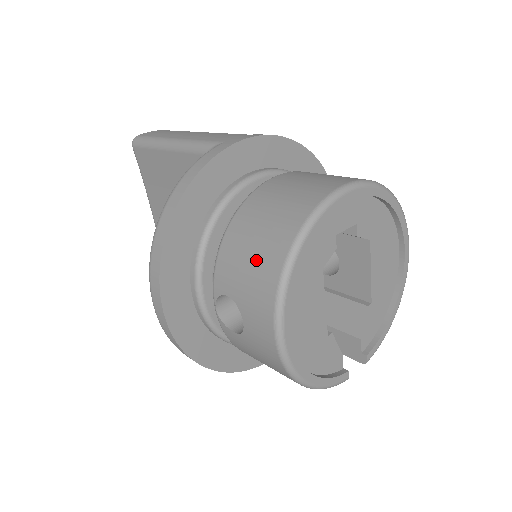
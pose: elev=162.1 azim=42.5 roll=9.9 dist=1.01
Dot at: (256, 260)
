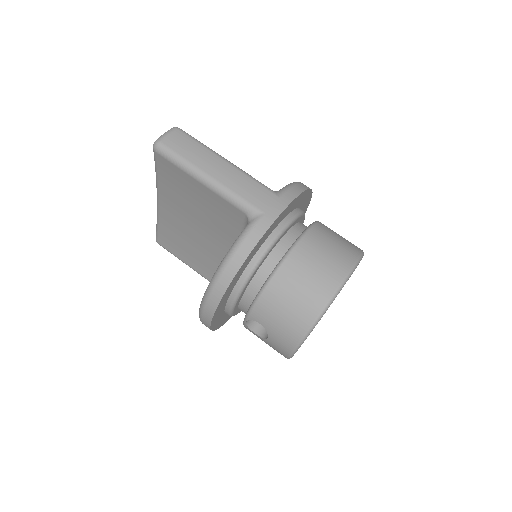
Dot at: (288, 319)
